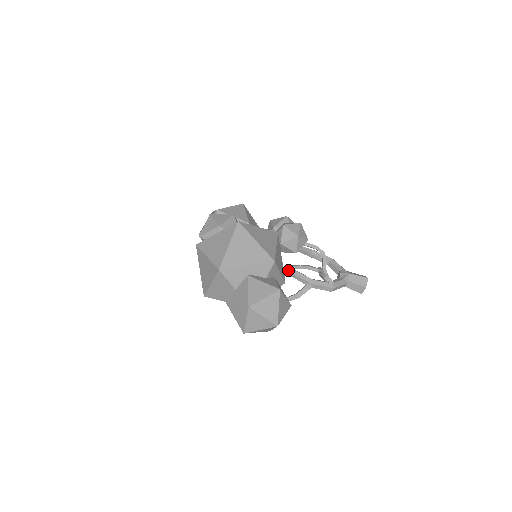
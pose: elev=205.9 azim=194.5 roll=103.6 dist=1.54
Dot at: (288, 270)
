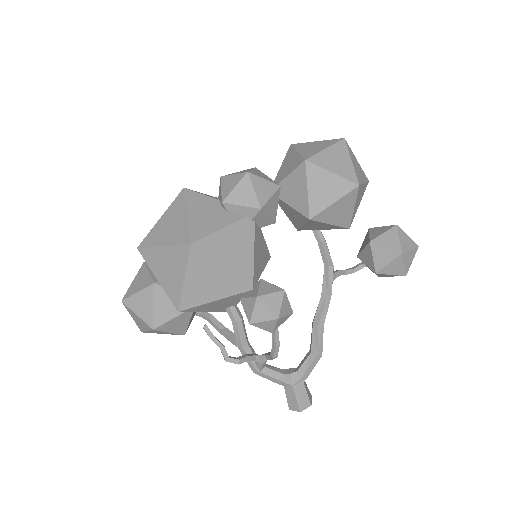
Dot at: (232, 314)
